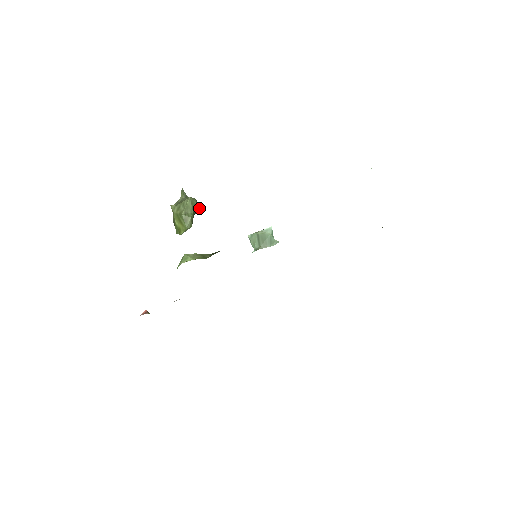
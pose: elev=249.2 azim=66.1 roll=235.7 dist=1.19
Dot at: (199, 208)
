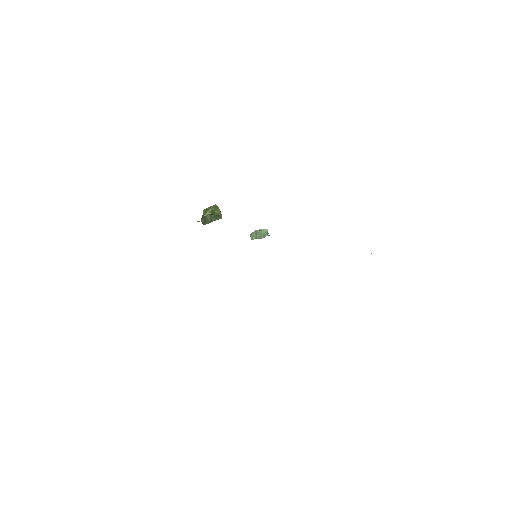
Dot at: (221, 217)
